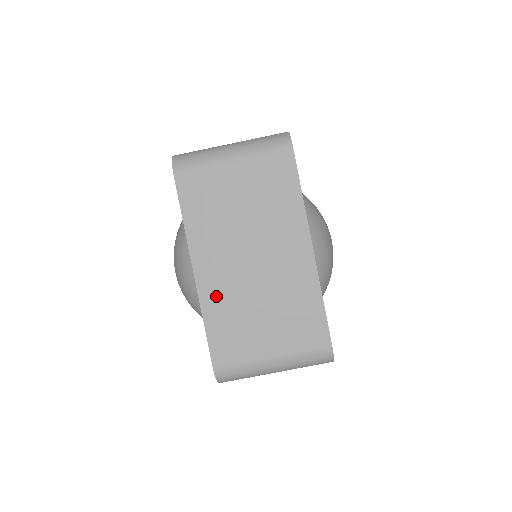
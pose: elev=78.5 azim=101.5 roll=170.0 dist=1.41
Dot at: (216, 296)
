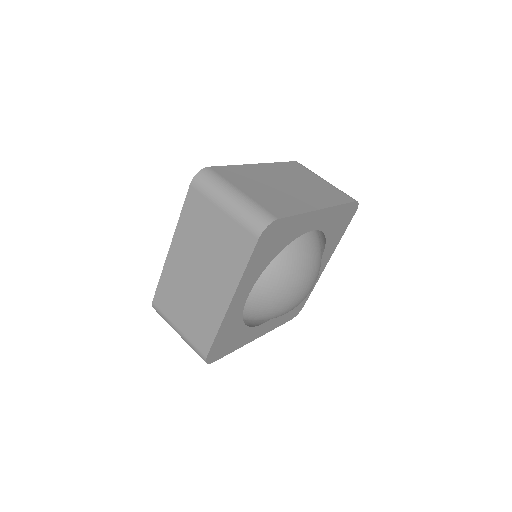
Dot at: (253, 171)
